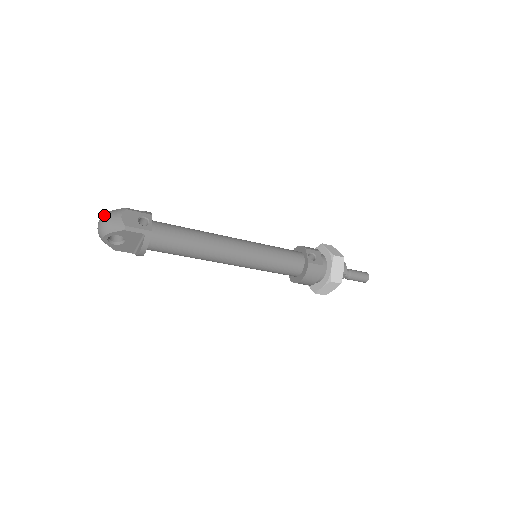
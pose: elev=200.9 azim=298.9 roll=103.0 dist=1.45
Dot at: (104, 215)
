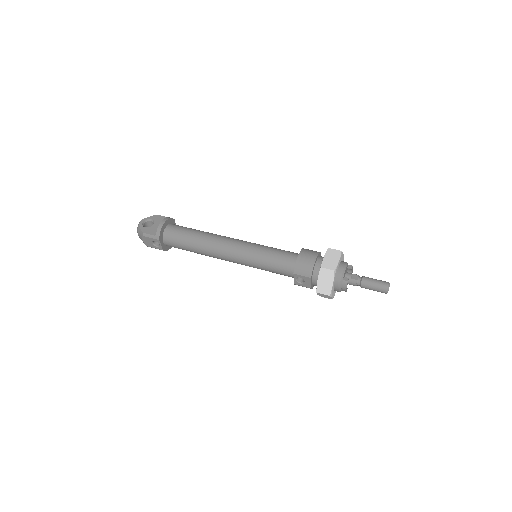
Dot at: (137, 229)
